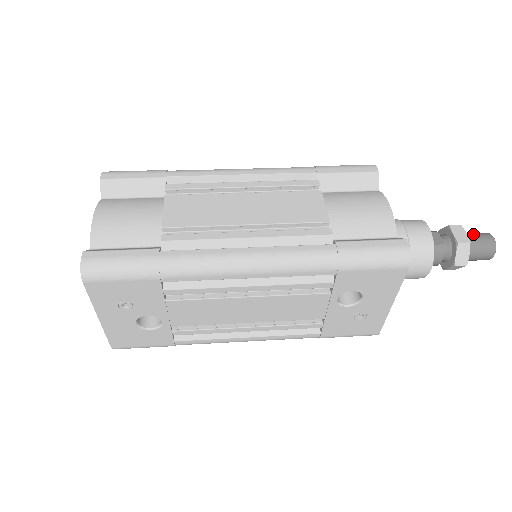
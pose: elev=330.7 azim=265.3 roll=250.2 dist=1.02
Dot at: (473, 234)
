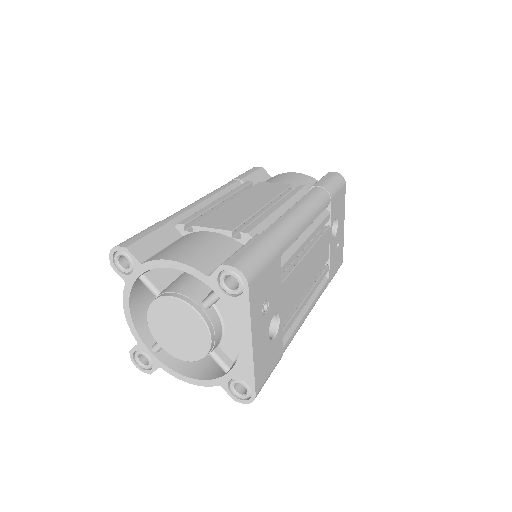
Dot at: occluded
